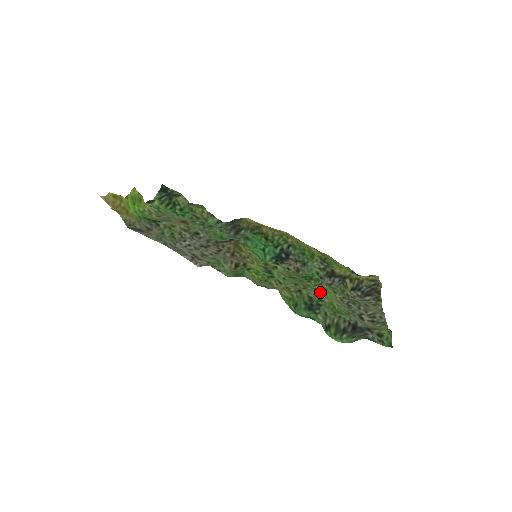
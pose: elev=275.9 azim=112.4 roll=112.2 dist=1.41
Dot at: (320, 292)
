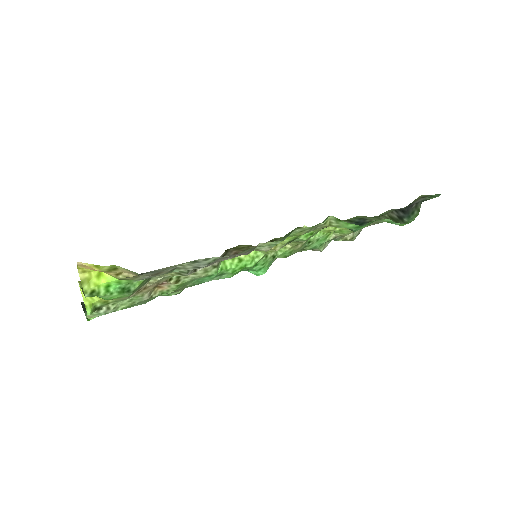
Dot at: occluded
